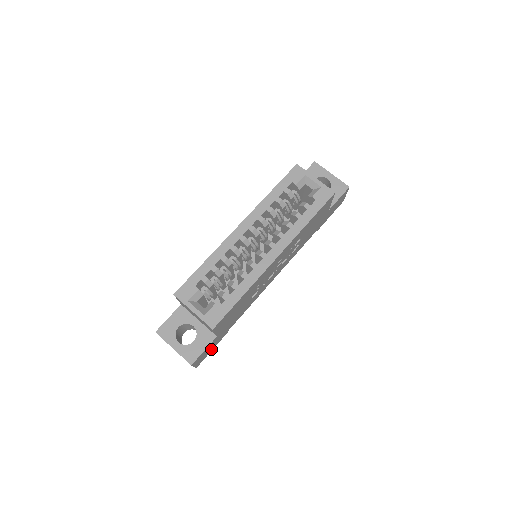
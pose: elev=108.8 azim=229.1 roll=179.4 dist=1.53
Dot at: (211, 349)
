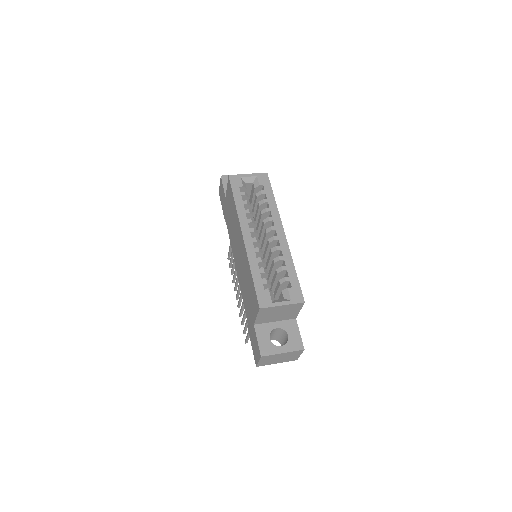
Dot at: occluded
